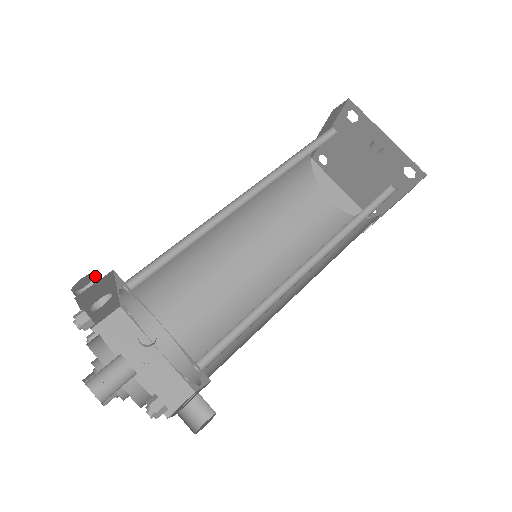
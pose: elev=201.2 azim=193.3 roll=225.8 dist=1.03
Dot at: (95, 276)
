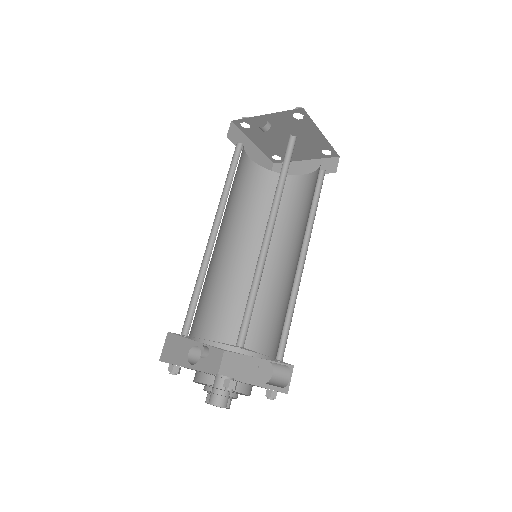
Dot at: occluded
